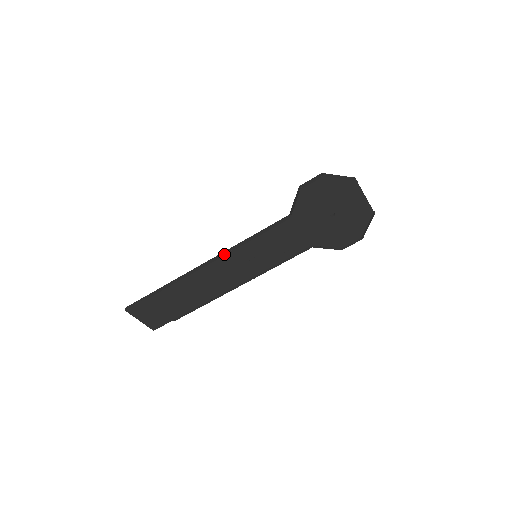
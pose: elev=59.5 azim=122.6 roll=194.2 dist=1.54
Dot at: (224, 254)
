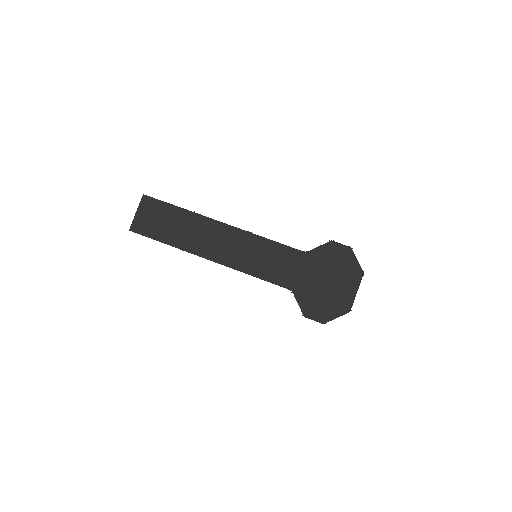
Dot at: (244, 230)
